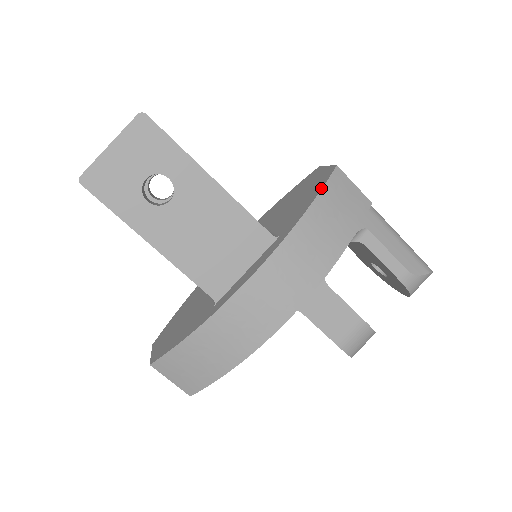
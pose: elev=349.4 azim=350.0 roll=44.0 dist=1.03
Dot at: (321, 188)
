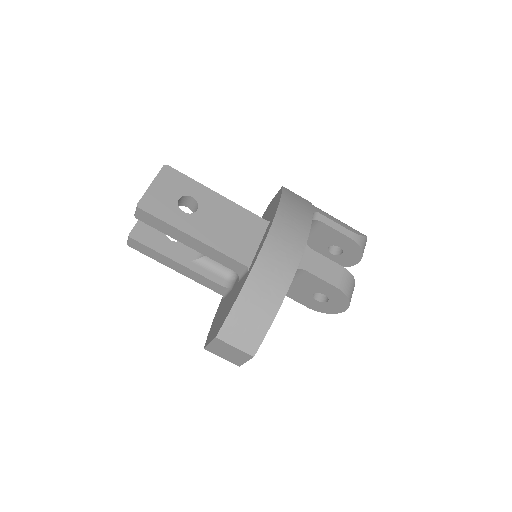
Dot at: (281, 193)
